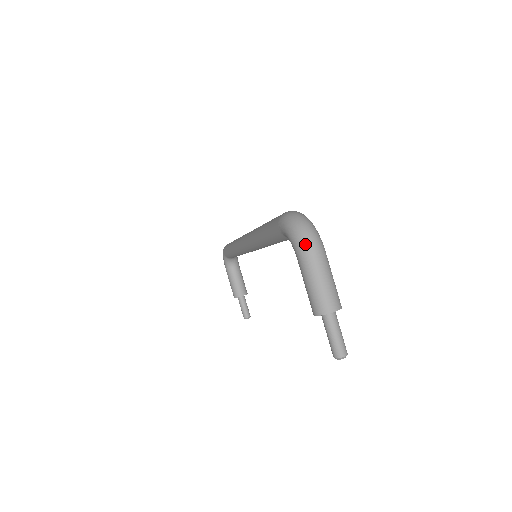
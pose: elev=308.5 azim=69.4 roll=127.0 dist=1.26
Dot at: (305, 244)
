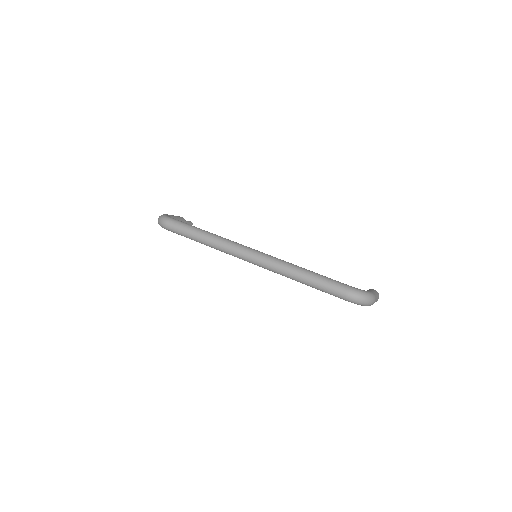
Dot at: occluded
